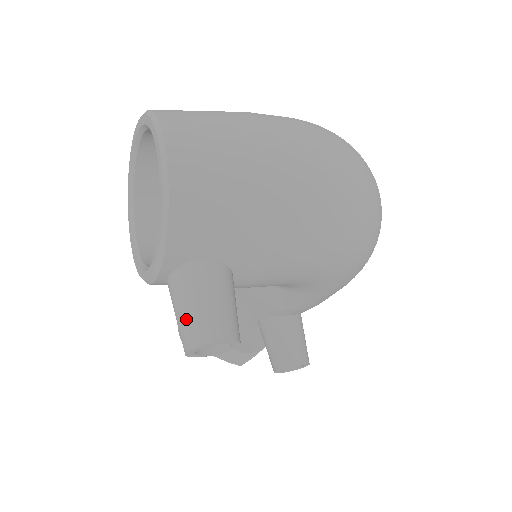
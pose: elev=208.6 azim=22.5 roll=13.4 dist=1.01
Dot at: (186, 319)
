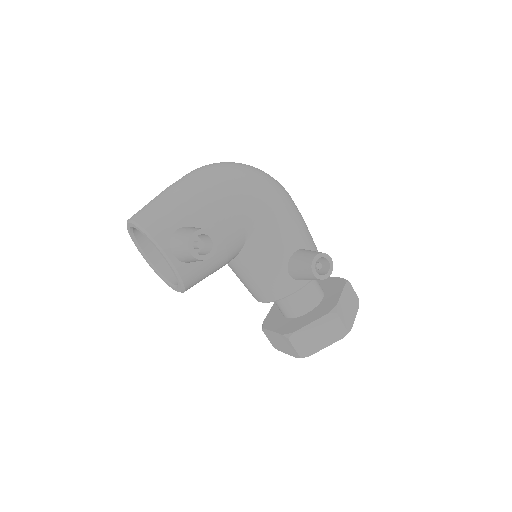
Dot at: (181, 247)
